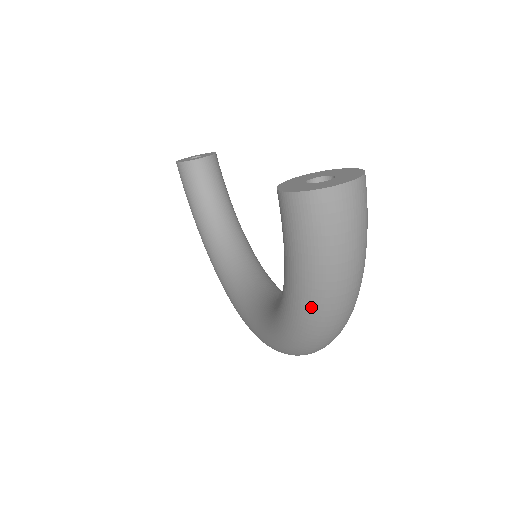
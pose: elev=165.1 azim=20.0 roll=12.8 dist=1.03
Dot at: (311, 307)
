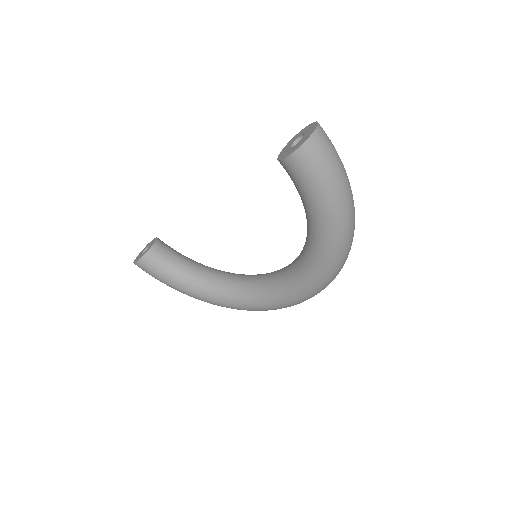
Dot at: (340, 211)
